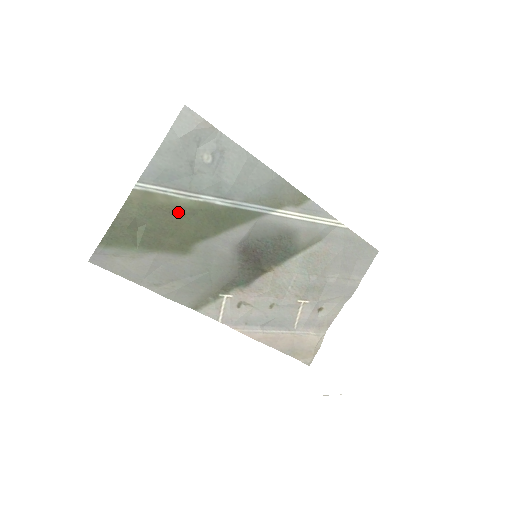
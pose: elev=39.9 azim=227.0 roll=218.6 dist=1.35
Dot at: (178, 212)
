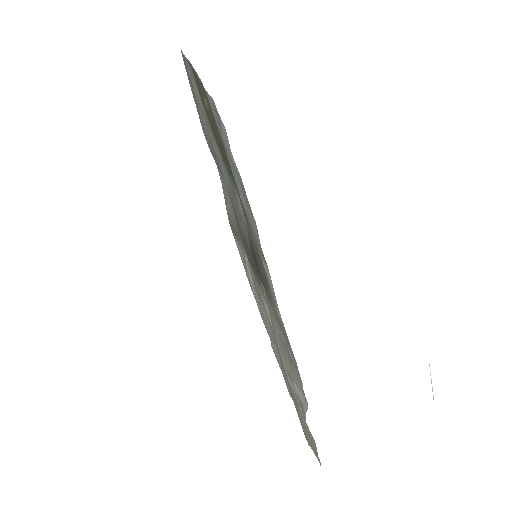
Dot at: (221, 141)
